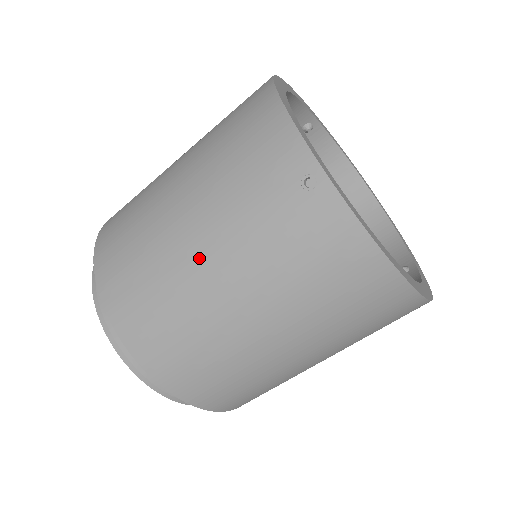
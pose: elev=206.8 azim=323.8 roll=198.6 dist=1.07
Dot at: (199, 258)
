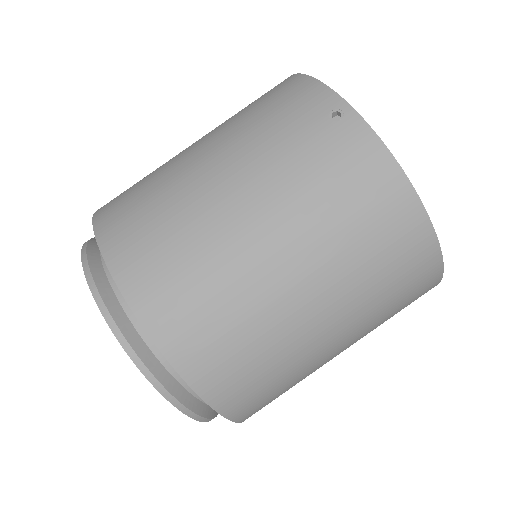
Dot at: (222, 190)
